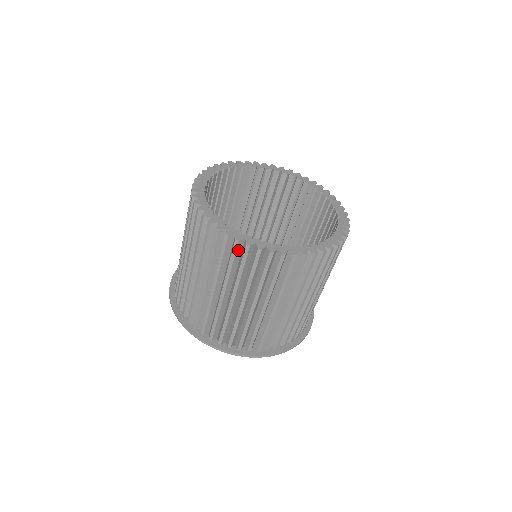
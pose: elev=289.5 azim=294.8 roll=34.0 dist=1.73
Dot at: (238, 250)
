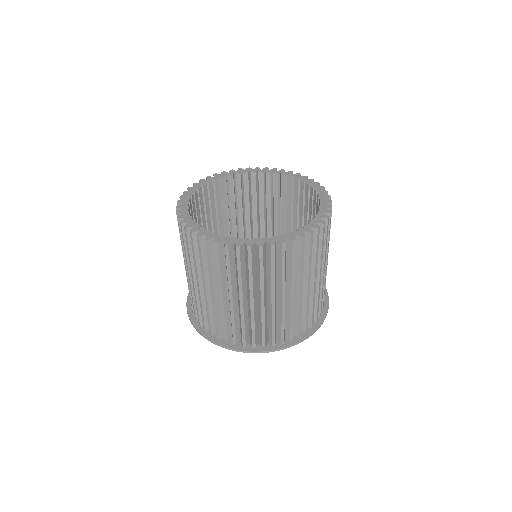
Dot at: (220, 252)
